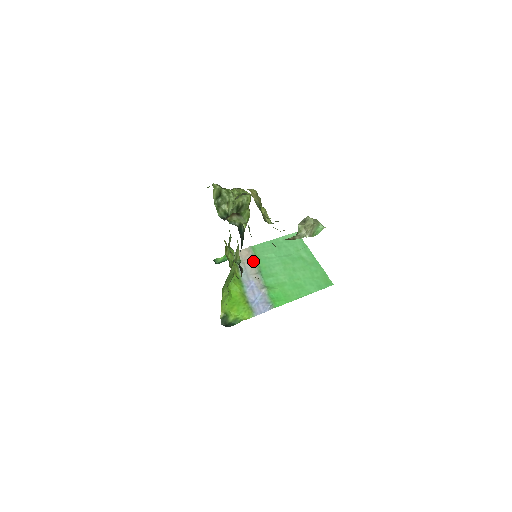
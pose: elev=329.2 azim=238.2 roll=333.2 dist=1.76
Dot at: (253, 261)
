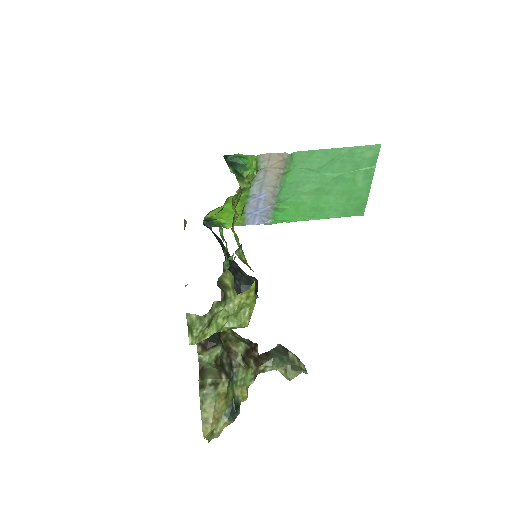
Dot at: (280, 173)
